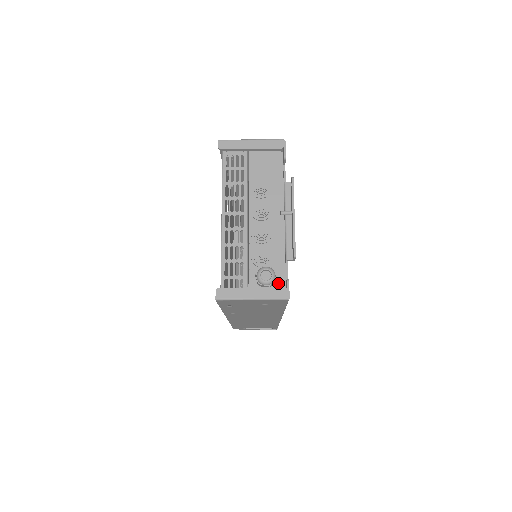
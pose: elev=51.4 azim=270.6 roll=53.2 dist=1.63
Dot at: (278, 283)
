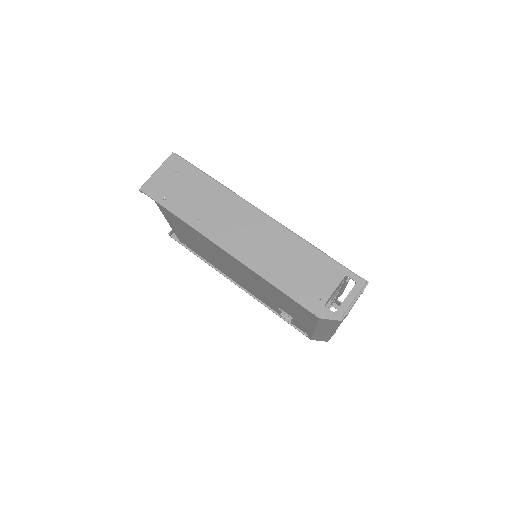
Dot at: occluded
